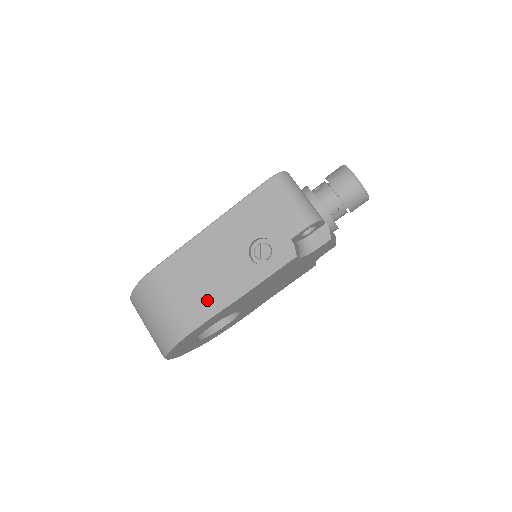
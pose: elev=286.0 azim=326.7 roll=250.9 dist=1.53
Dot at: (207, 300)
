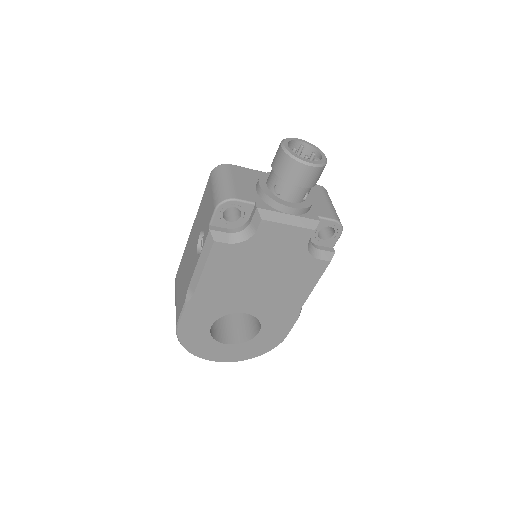
Dot at: (183, 295)
